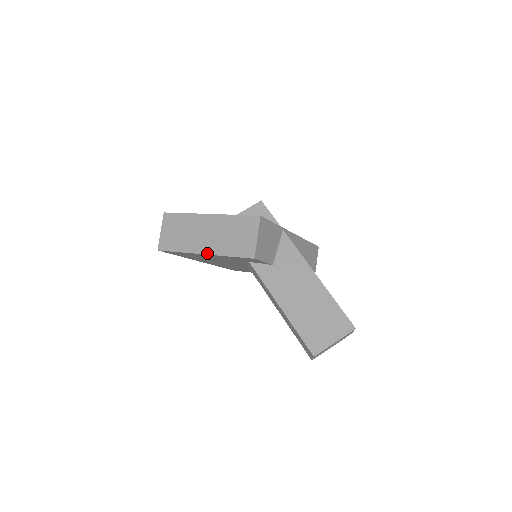
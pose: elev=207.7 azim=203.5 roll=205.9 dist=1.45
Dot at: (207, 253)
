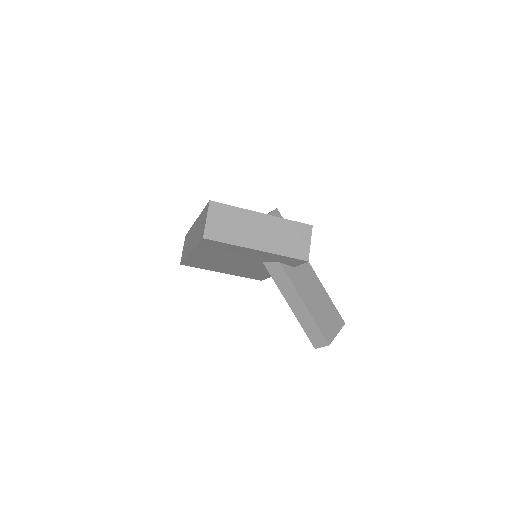
Dot at: (262, 250)
